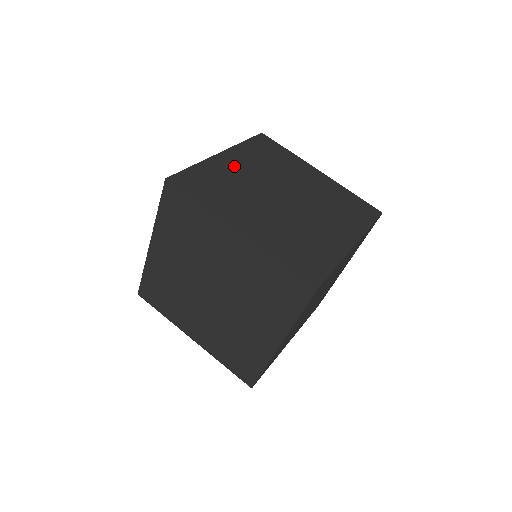
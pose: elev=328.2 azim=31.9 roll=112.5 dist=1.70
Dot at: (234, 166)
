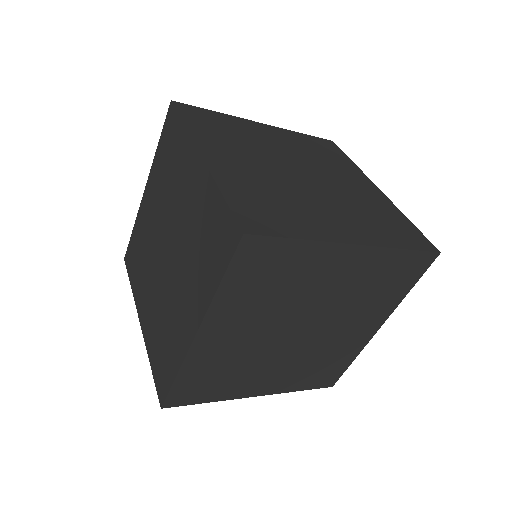
Dot at: (265, 134)
